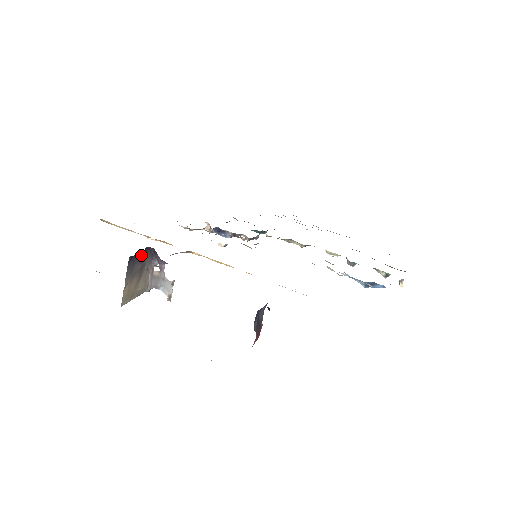
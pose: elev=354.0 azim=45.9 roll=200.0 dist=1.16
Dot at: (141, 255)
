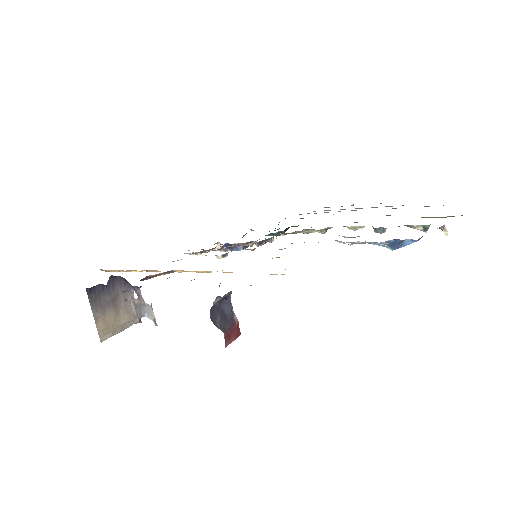
Dot at: (104, 286)
